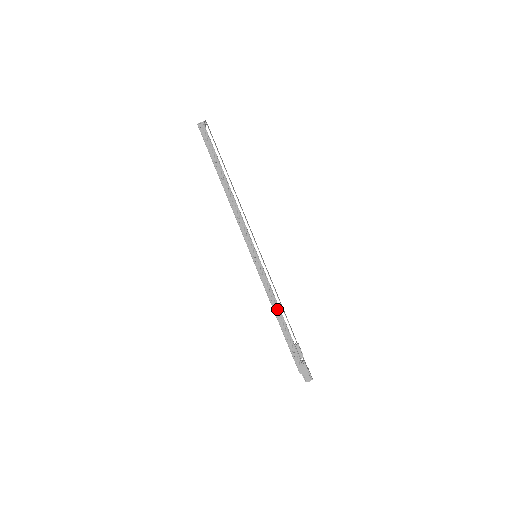
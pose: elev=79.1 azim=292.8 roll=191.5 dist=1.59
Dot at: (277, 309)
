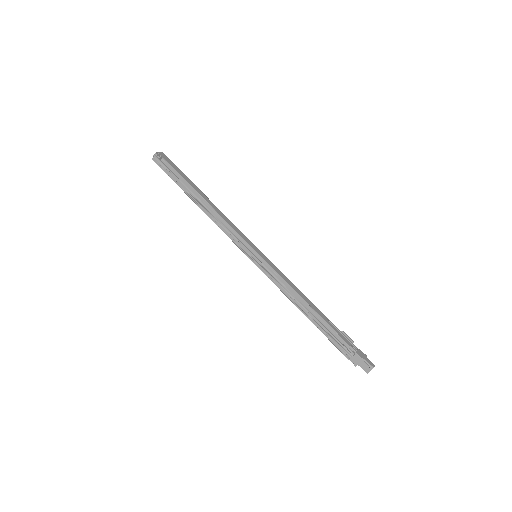
Dot at: (298, 303)
